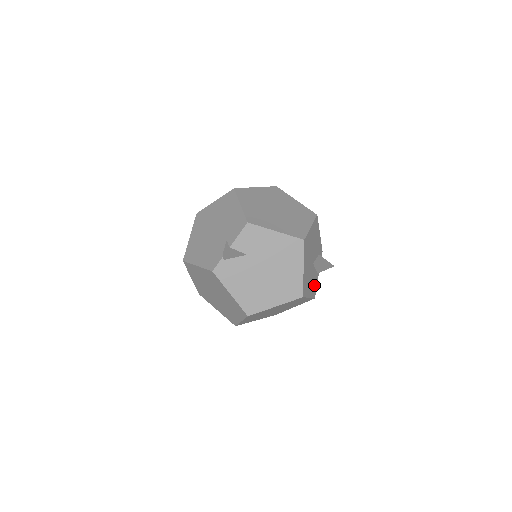
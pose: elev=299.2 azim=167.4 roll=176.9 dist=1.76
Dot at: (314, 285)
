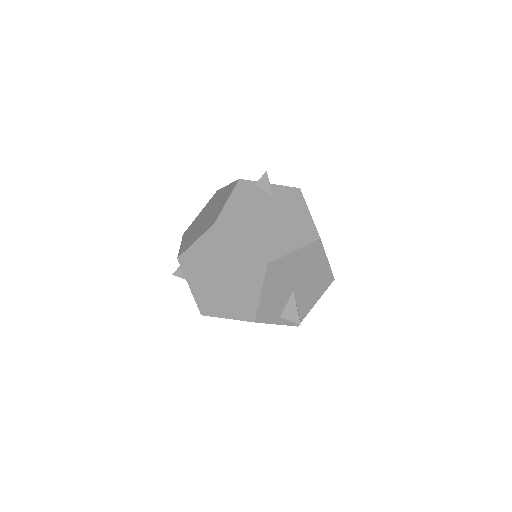
Dot at: (270, 311)
